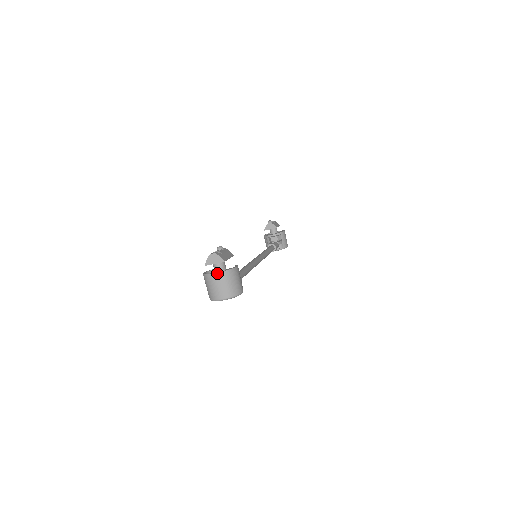
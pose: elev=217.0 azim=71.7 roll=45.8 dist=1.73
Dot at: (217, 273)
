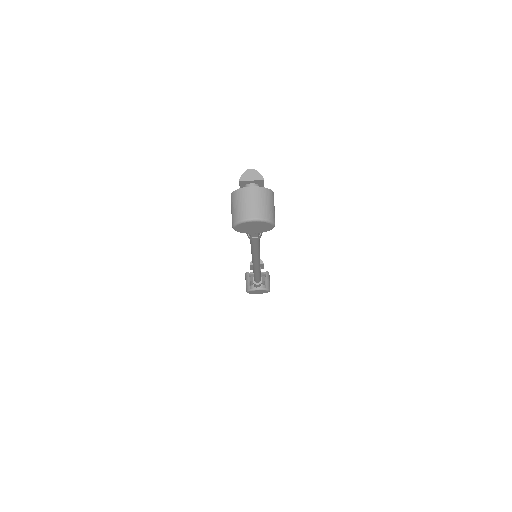
Dot at: (254, 187)
